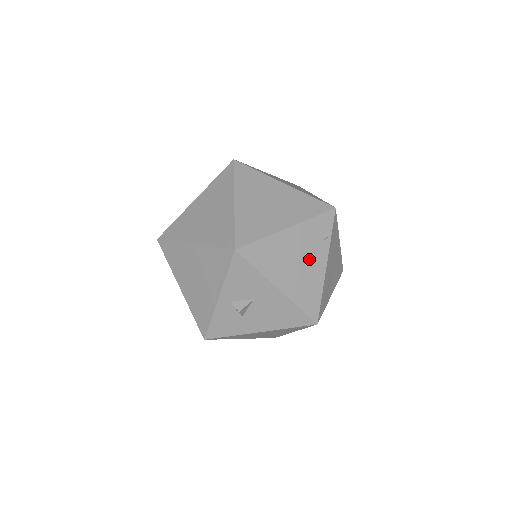
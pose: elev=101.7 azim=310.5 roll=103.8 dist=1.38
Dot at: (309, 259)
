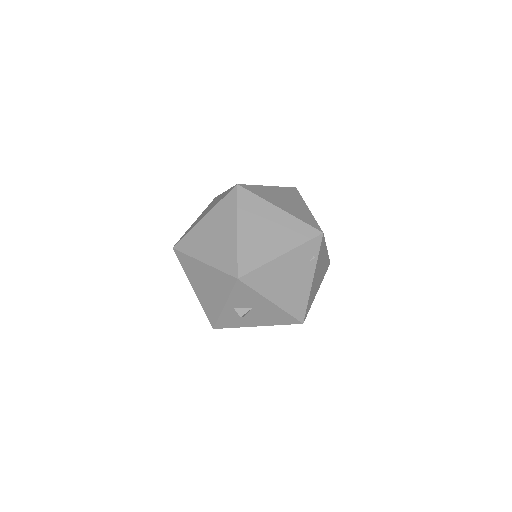
Dot at: (298, 276)
